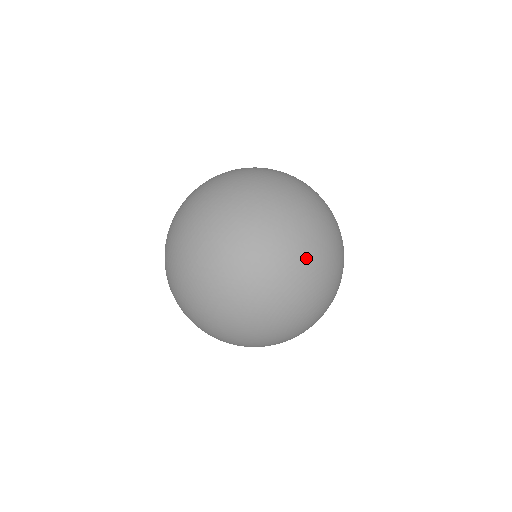
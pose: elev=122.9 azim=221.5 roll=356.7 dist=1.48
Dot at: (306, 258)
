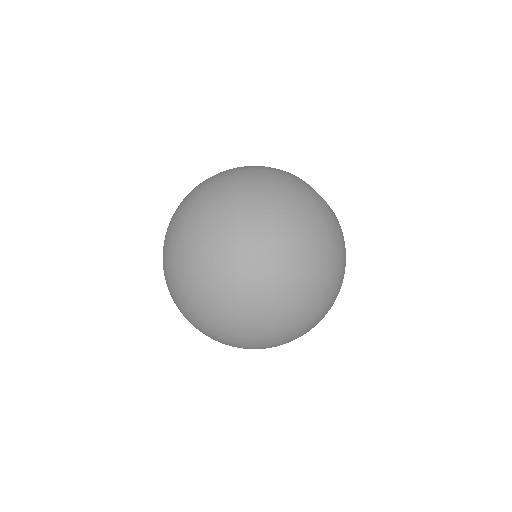
Dot at: (226, 202)
